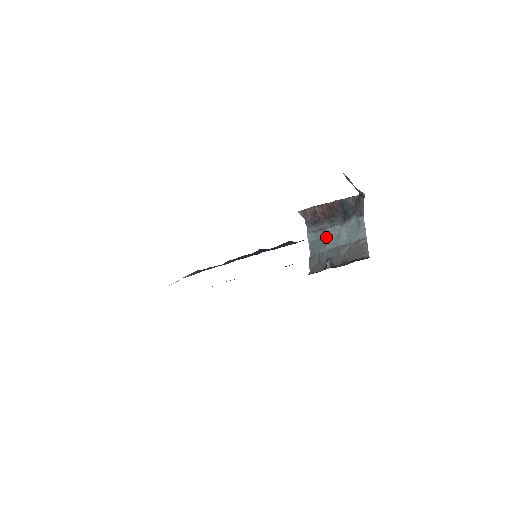
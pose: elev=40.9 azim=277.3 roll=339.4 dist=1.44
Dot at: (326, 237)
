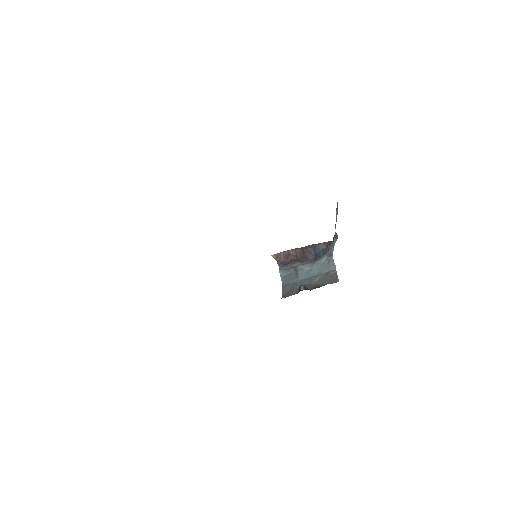
Dot at: (298, 272)
